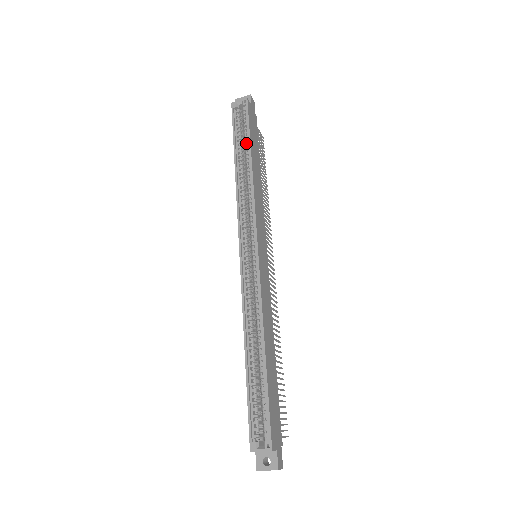
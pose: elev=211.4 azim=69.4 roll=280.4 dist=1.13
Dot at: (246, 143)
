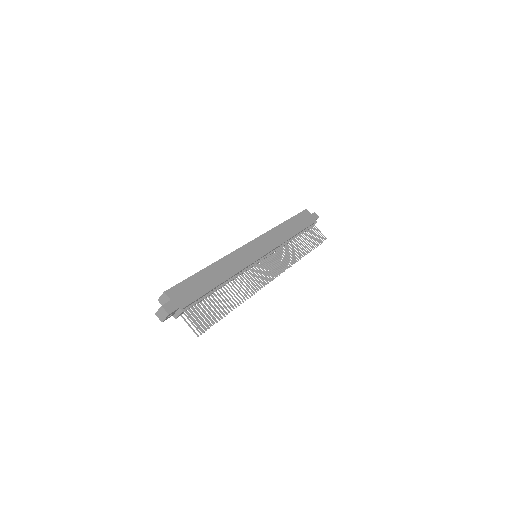
Dot at: occluded
